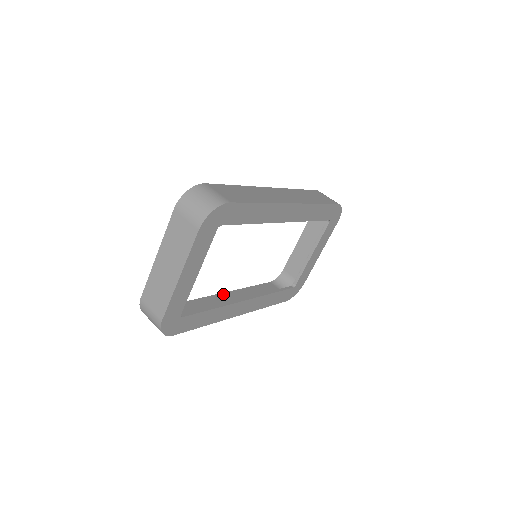
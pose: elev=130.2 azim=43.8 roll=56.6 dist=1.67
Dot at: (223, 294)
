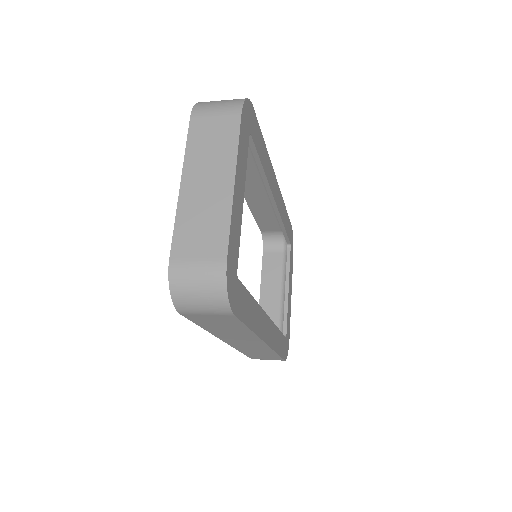
Dot at: occluded
